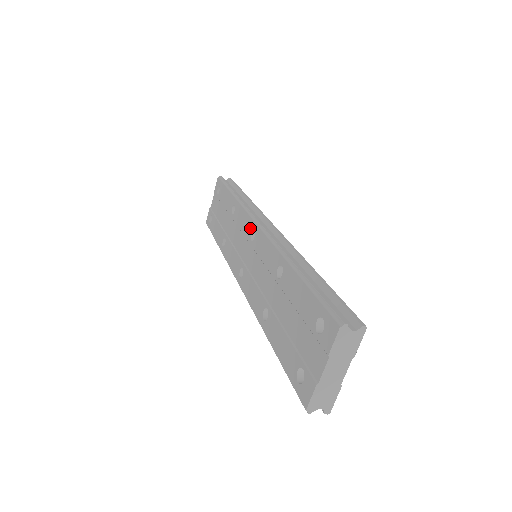
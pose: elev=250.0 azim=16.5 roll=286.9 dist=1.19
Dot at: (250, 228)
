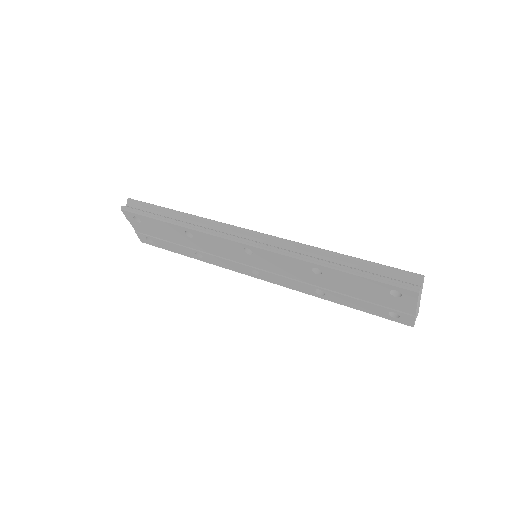
Dot at: (238, 247)
